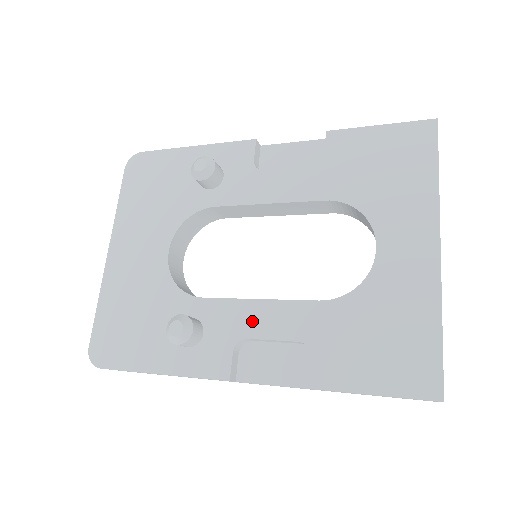
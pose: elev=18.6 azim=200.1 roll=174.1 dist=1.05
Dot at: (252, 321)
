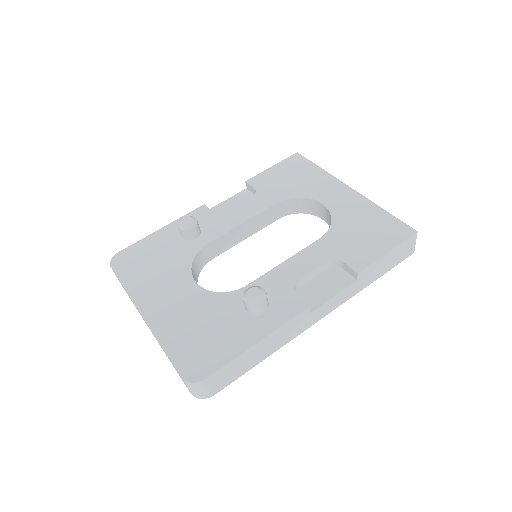
Dot at: (292, 272)
